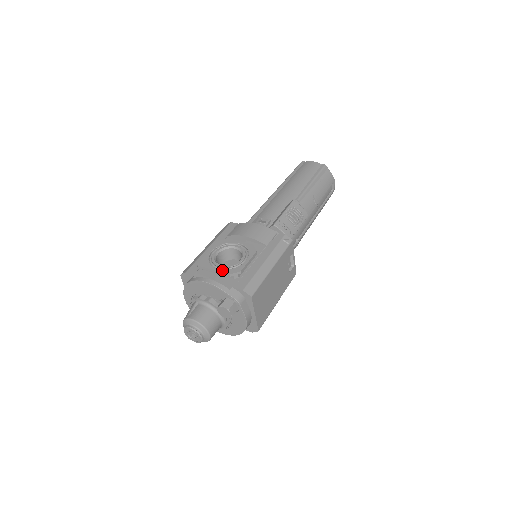
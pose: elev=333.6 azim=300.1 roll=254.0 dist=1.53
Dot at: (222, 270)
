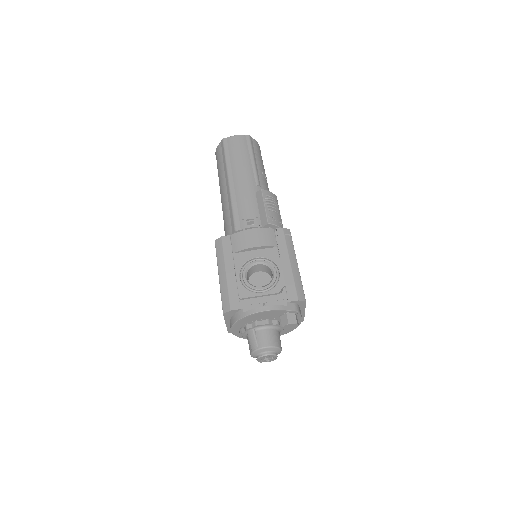
Dot at: (268, 292)
